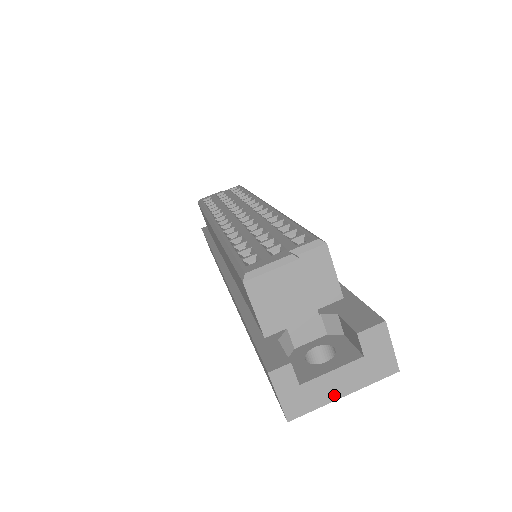
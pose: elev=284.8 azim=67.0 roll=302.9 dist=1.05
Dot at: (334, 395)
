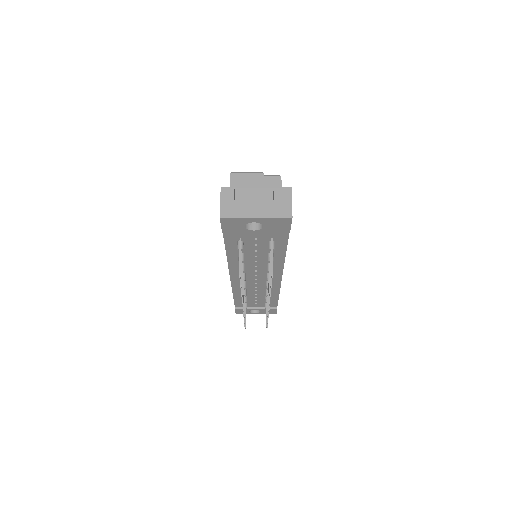
Dot at: (251, 215)
